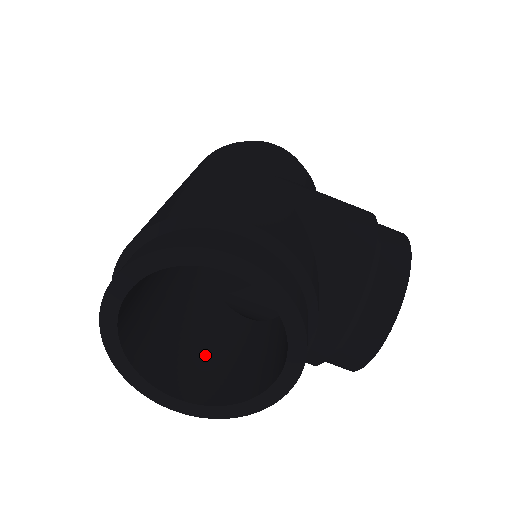
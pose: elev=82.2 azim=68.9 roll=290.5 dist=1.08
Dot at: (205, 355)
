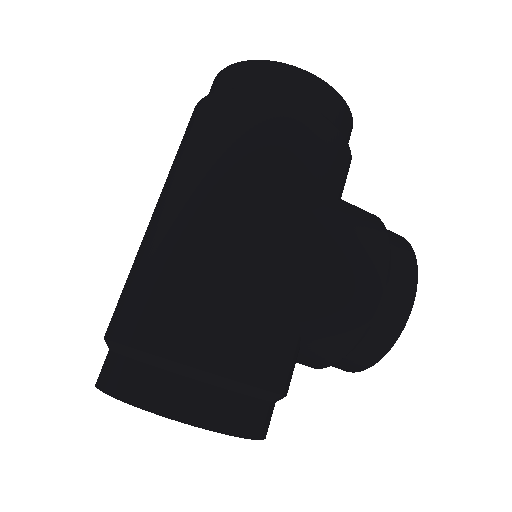
Dot at: occluded
